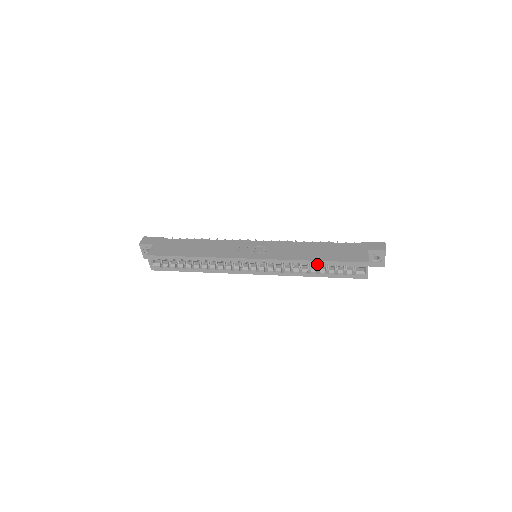
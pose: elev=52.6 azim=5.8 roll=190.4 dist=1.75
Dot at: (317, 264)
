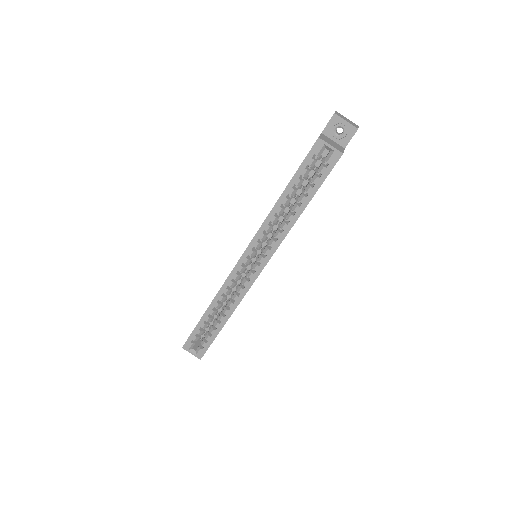
Dot at: (295, 199)
